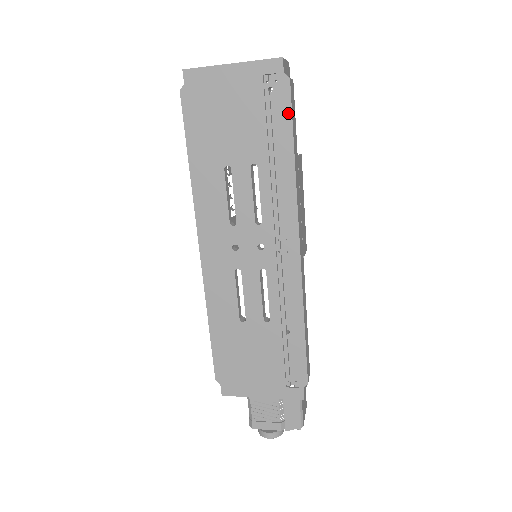
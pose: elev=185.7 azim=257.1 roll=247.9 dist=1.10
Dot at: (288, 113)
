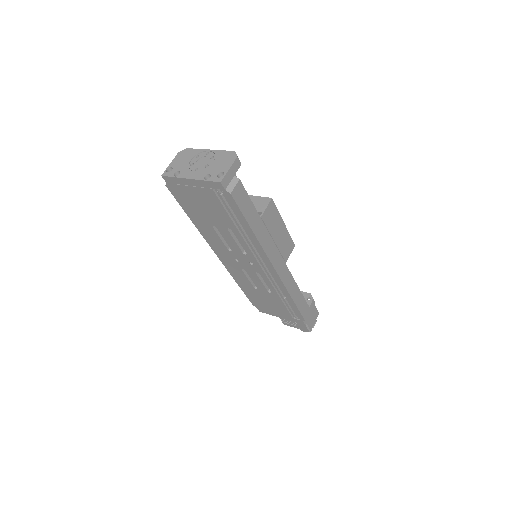
Dot at: (238, 210)
